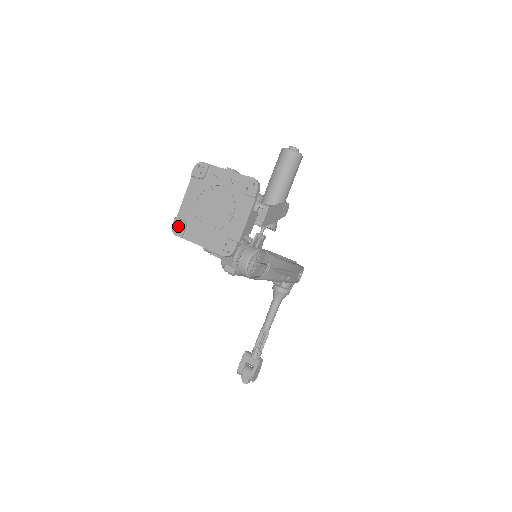
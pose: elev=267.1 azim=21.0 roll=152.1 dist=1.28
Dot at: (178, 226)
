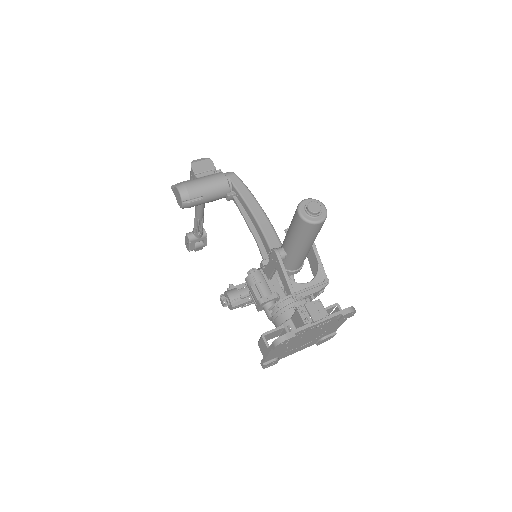
Dot at: (270, 365)
